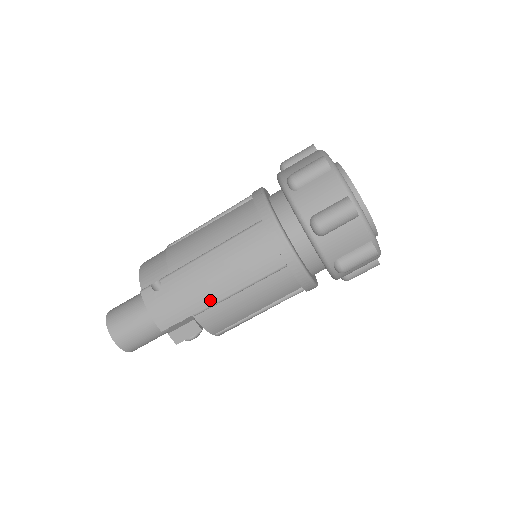
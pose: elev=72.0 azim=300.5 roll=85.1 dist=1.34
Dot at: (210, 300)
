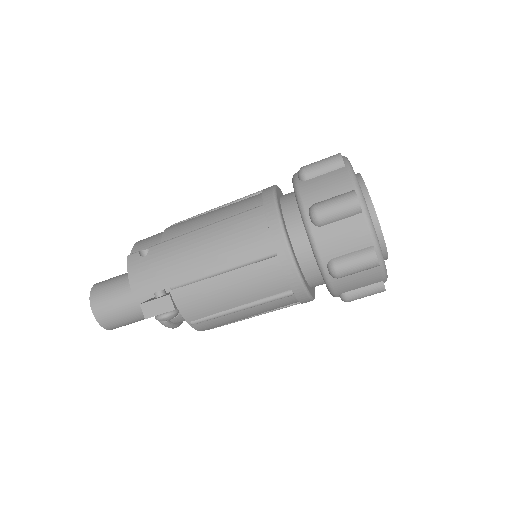
Dot at: (190, 275)
